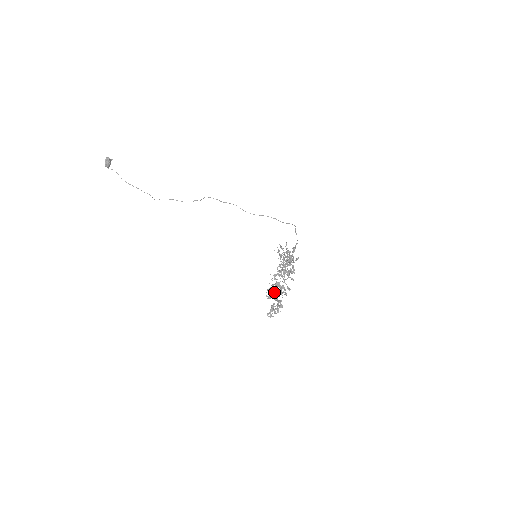
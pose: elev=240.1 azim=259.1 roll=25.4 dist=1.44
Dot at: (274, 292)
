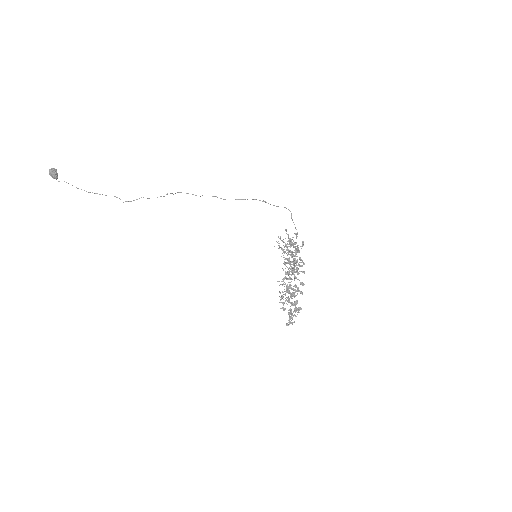
Dot at: occluded
